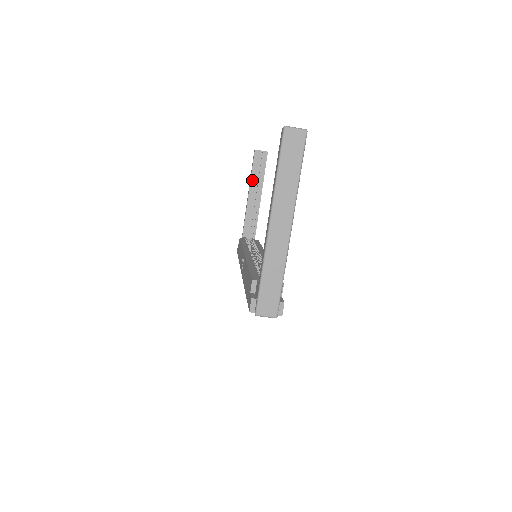
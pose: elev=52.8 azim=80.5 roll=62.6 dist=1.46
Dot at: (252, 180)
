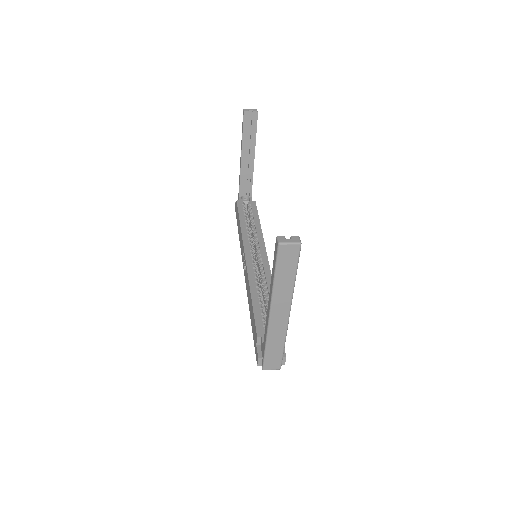
Dot at: (244, 142)
